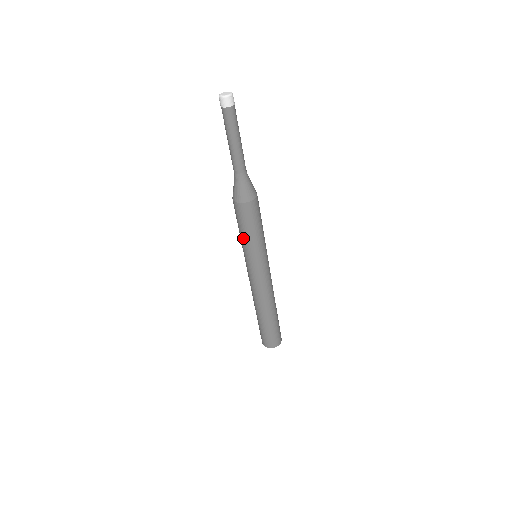
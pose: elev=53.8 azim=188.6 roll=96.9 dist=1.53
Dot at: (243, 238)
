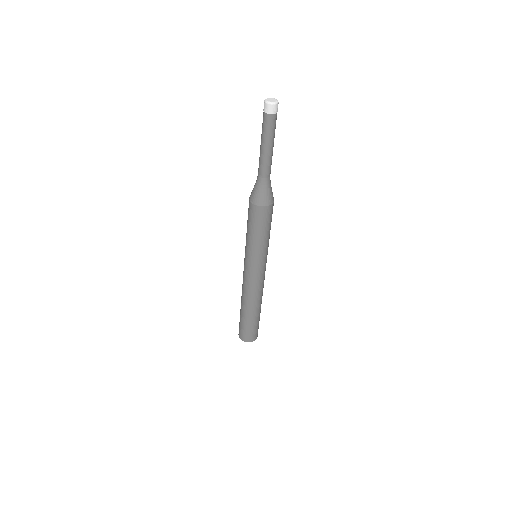
Dot at: (256, 240)
